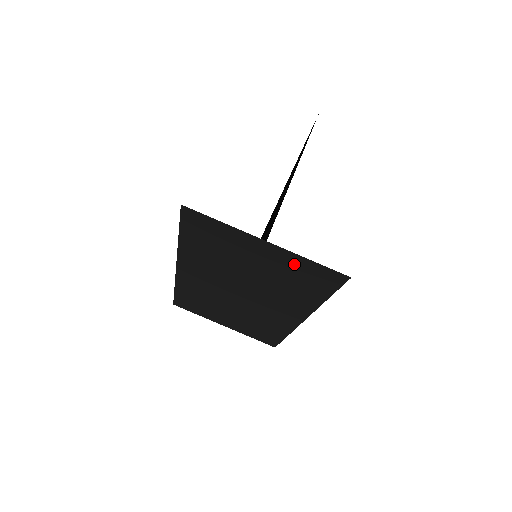
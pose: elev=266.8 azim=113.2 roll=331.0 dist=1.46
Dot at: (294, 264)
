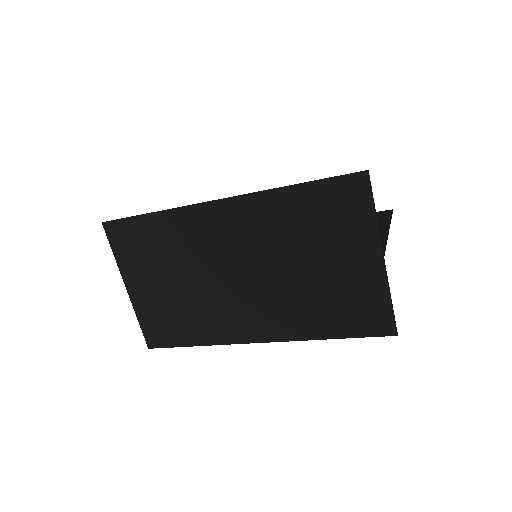
Dot at: (368, 291)
